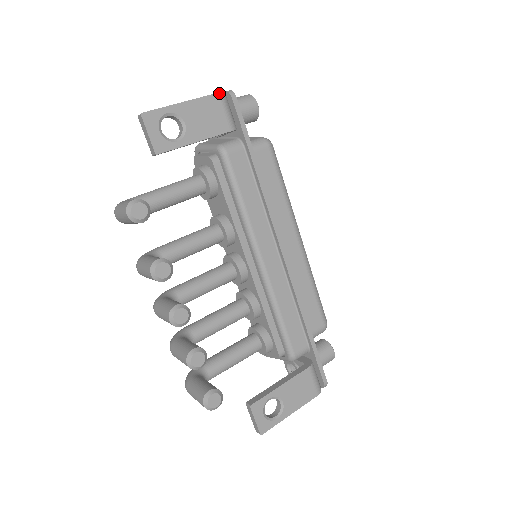
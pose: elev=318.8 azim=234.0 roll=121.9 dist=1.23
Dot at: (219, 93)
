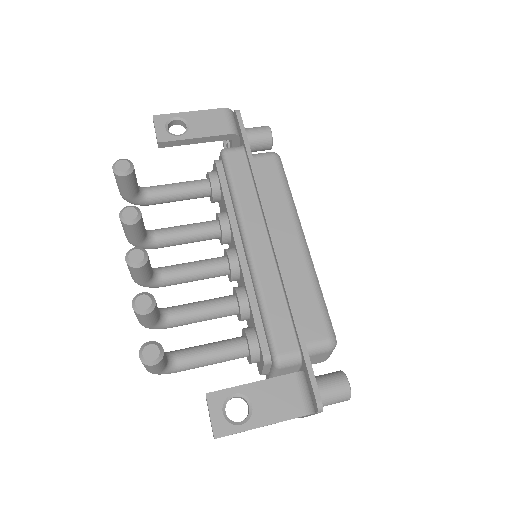
Dot at: (224, 108)
